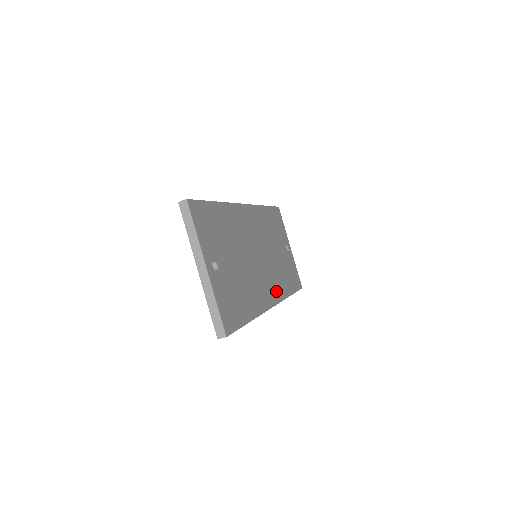
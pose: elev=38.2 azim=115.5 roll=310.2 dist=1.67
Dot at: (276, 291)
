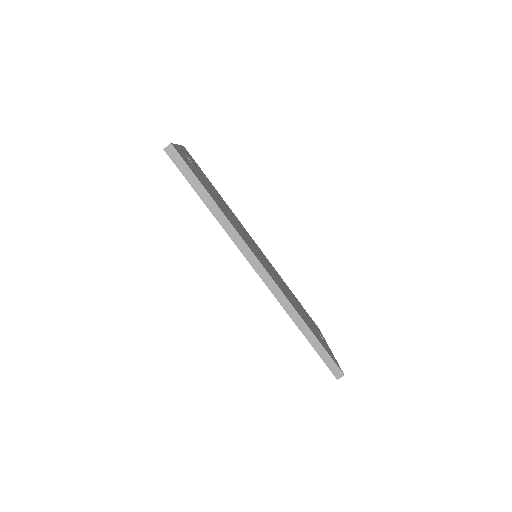
Dot at: (276, 282)
